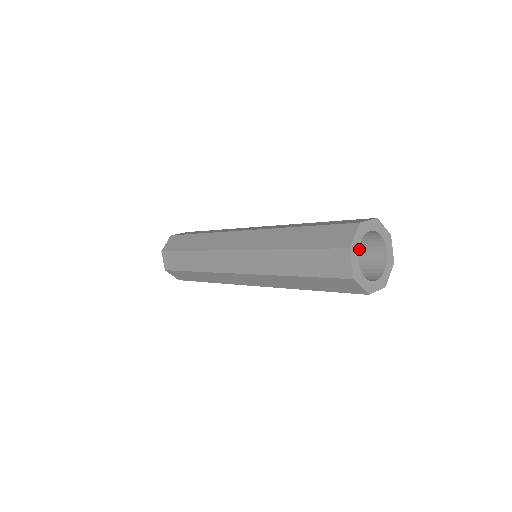
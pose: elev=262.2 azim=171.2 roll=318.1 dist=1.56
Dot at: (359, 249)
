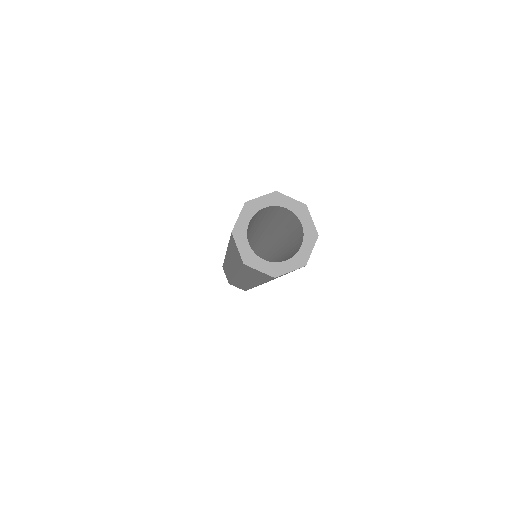
Dot at: (295, 248)
